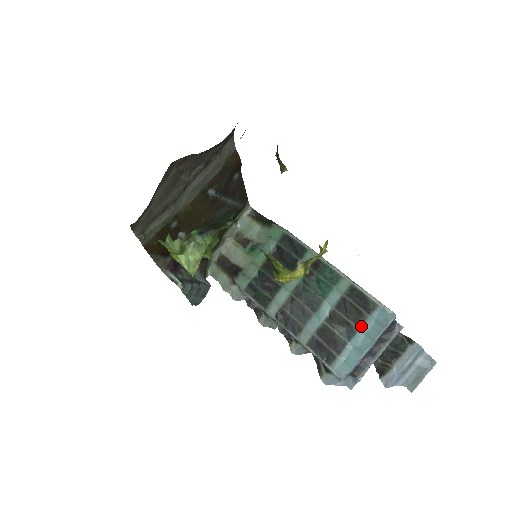
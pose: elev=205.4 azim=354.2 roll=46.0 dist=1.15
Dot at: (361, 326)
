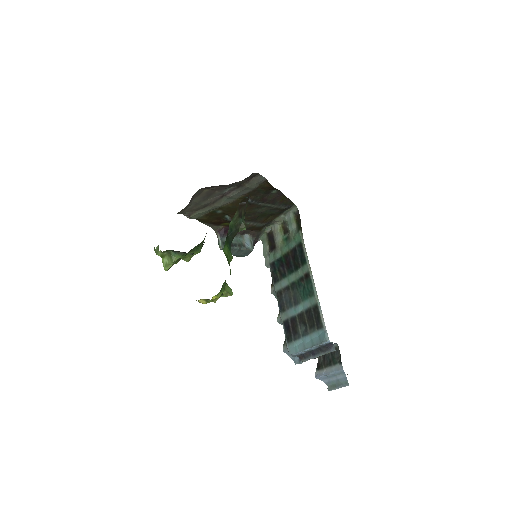
Dot at: (311, 333)
